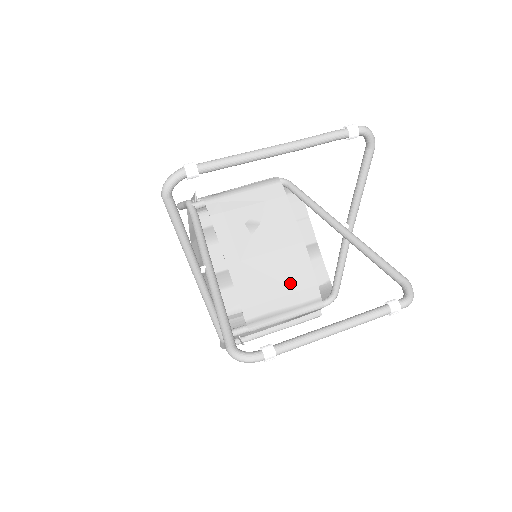
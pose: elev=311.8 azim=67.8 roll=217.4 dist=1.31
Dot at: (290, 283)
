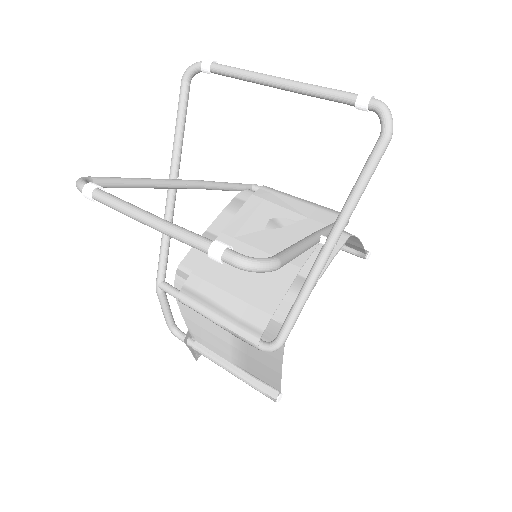
Dot at: (250, 290)
